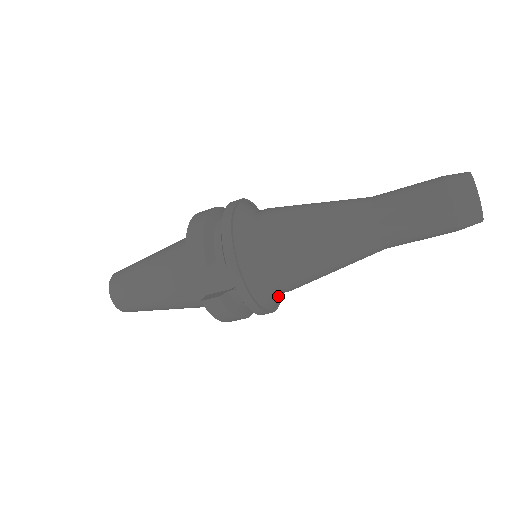
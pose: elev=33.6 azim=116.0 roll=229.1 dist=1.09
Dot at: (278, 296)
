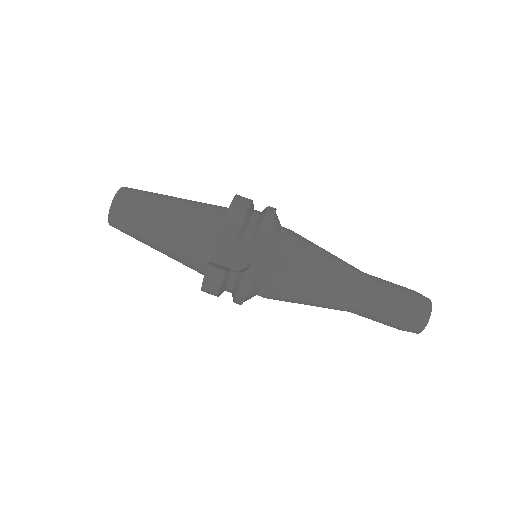
Dot at: occluded
